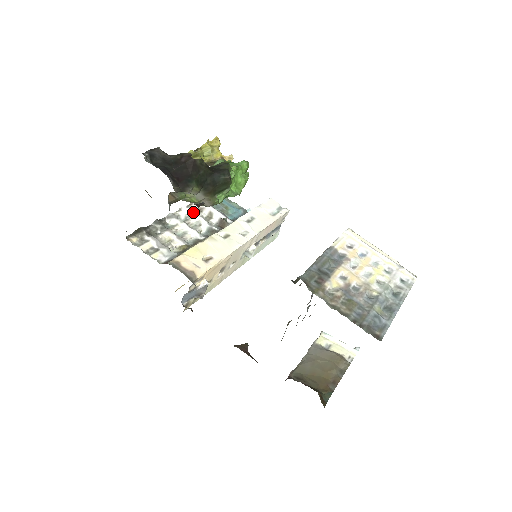
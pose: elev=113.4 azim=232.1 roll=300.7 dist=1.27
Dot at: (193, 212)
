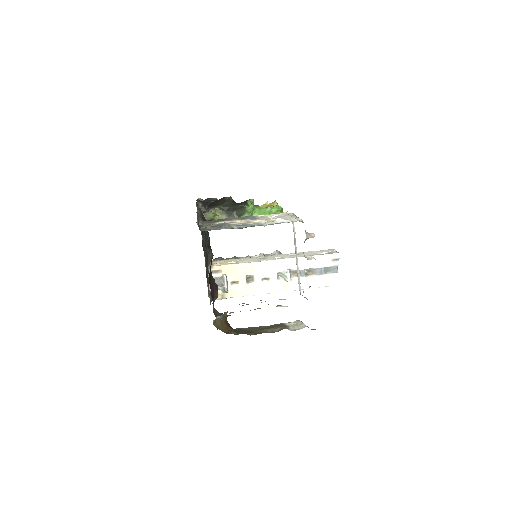
Dot at: (263, 255)
